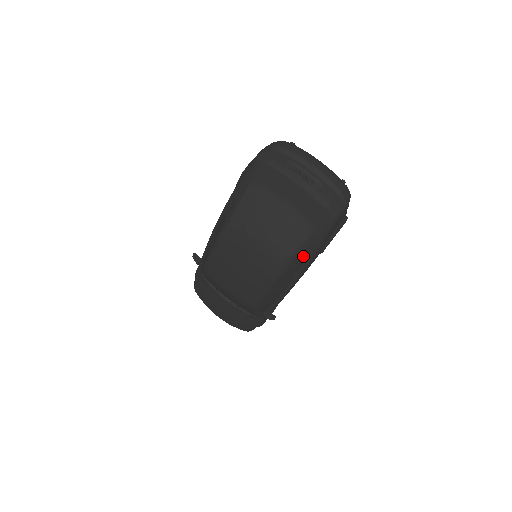
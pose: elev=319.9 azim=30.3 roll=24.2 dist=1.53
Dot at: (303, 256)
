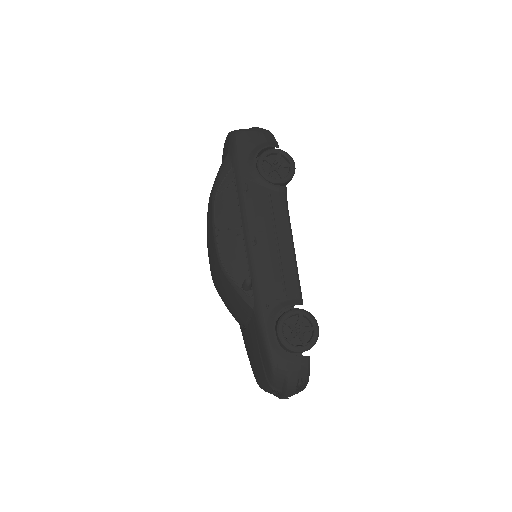
Dot at: (230, 177)
